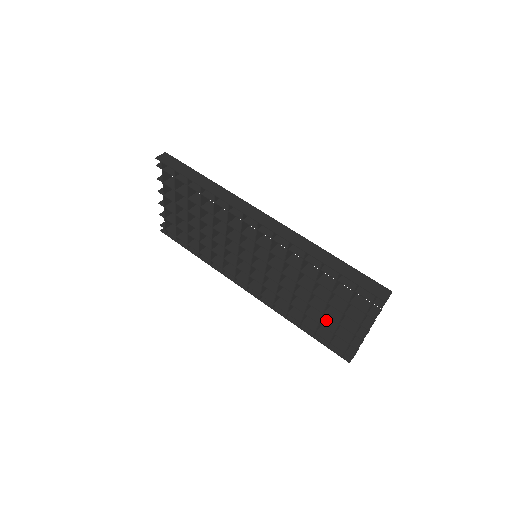
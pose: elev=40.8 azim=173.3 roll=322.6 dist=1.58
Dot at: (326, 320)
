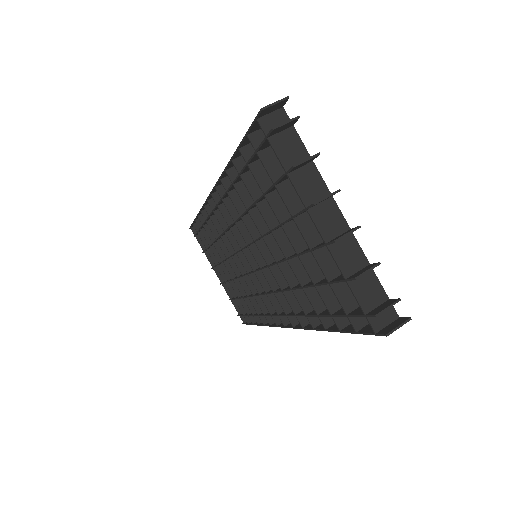
Dot at: occluded
